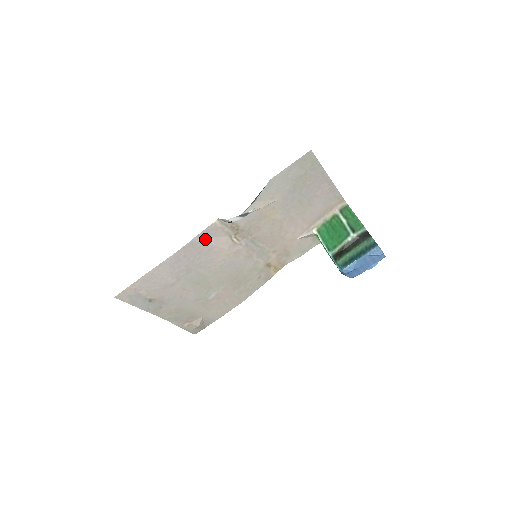
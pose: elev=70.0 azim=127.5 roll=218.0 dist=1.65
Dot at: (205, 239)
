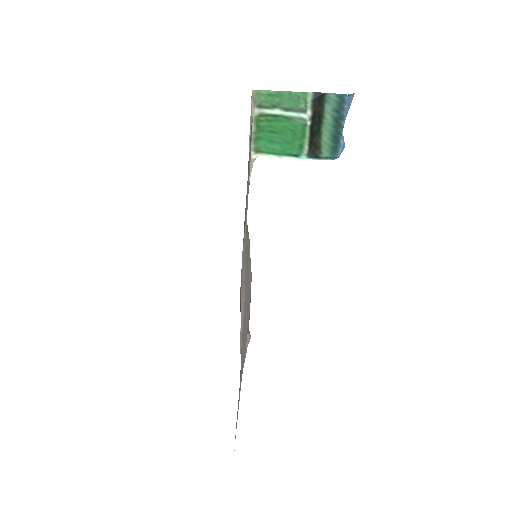
Dot at: (240, 334)
